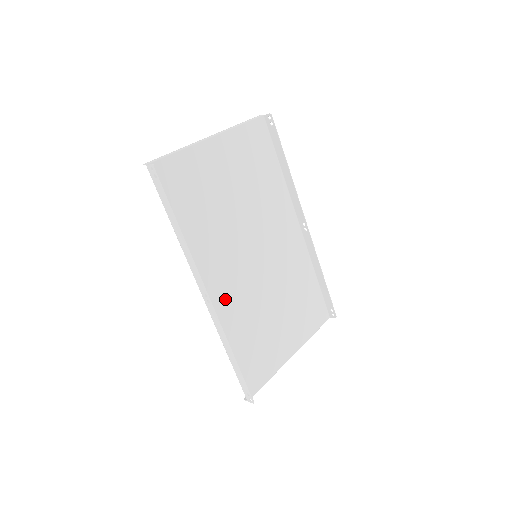
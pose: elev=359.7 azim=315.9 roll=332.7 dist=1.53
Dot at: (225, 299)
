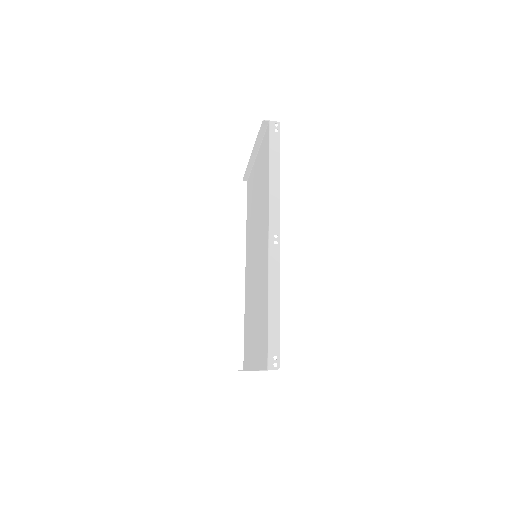
Dot at: occluded
